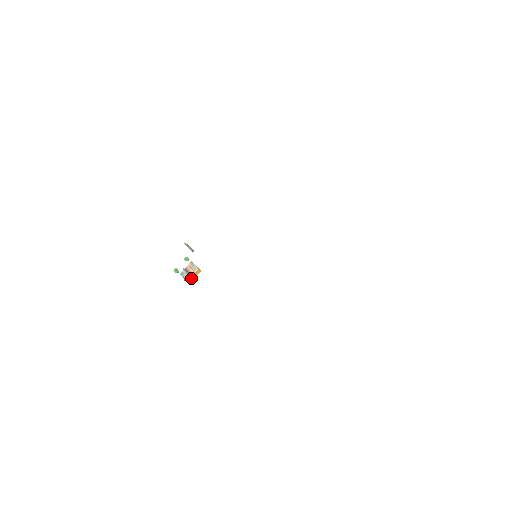
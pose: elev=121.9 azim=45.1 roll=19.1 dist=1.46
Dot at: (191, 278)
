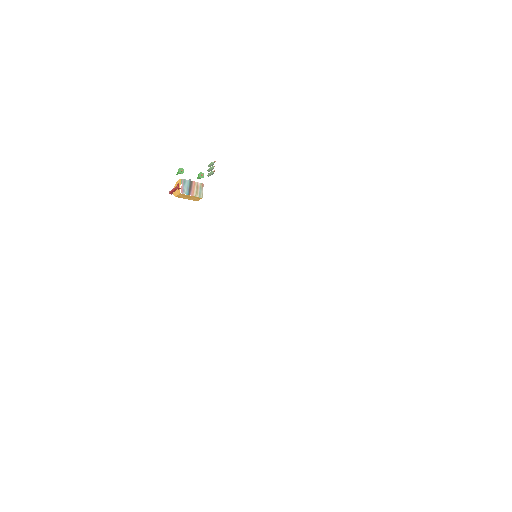
Dot at: (185, 195)
